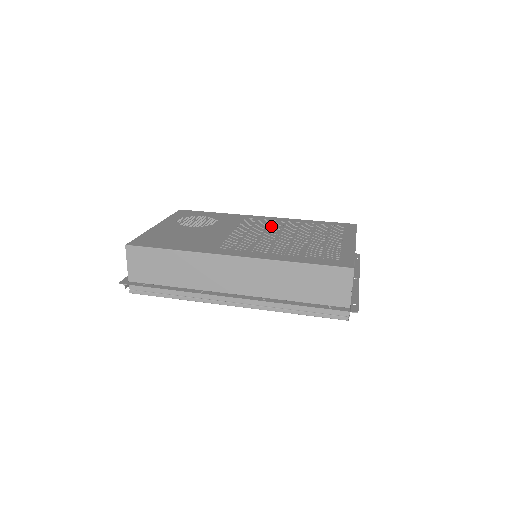
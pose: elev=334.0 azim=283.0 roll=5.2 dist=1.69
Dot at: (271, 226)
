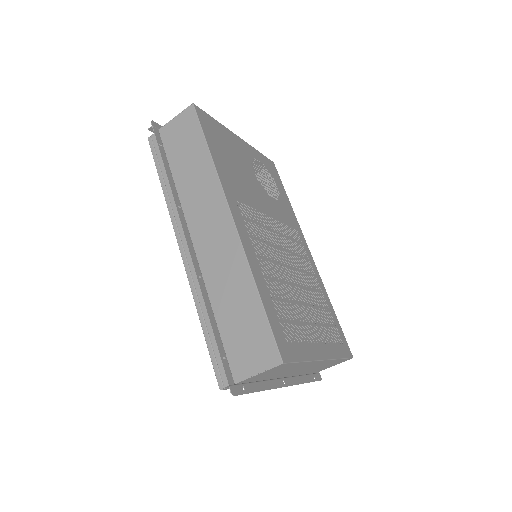
Dot at: (300, 259)
